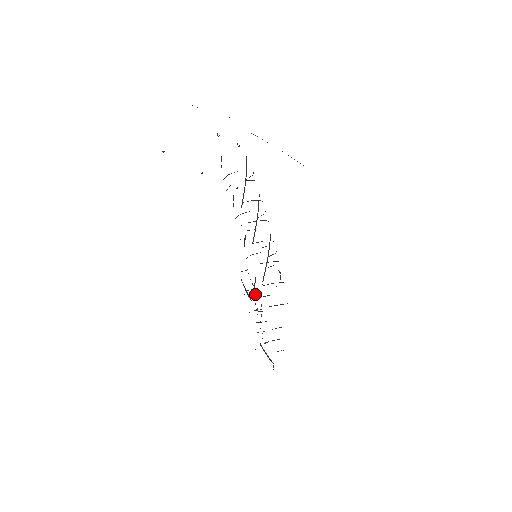
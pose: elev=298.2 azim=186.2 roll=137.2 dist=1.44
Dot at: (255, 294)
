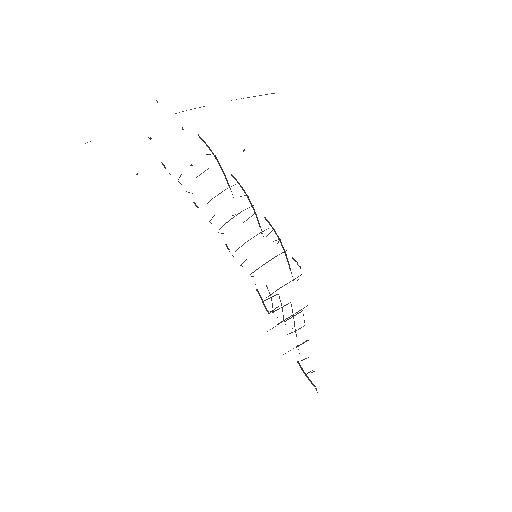
Dot at: occluded
